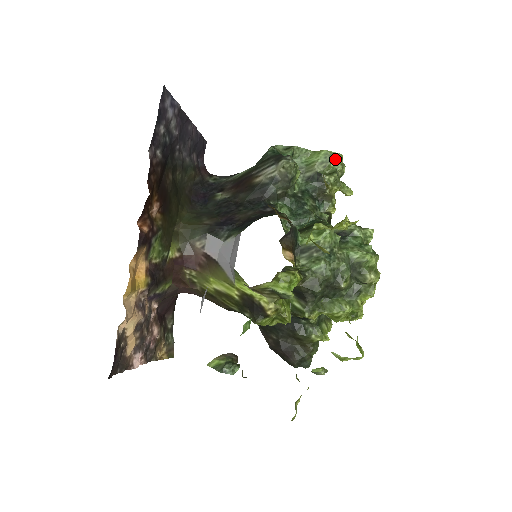
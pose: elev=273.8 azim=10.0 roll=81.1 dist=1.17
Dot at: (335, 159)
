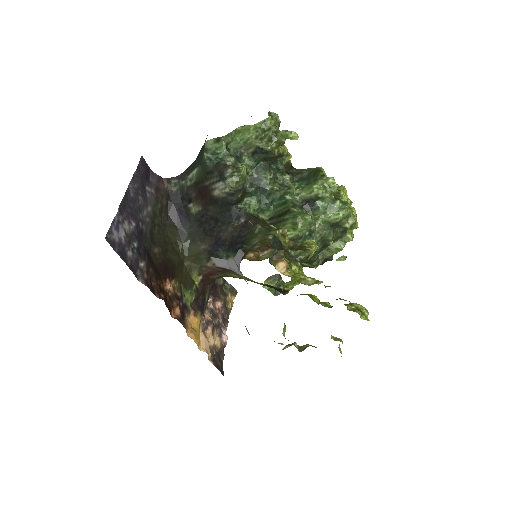
Dot at: (266, 128)
